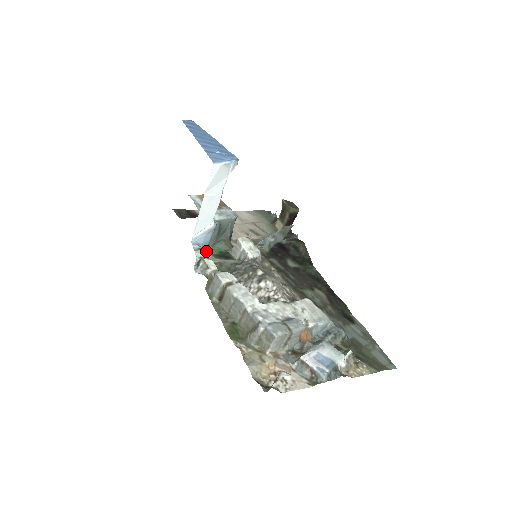
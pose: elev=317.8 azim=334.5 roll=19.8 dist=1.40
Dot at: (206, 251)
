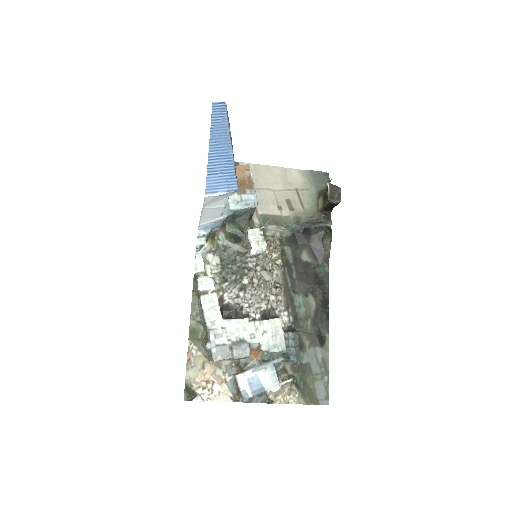
Dot at: (219, 229)
